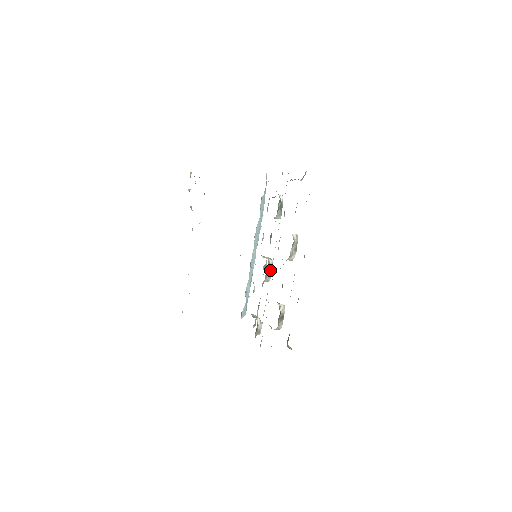
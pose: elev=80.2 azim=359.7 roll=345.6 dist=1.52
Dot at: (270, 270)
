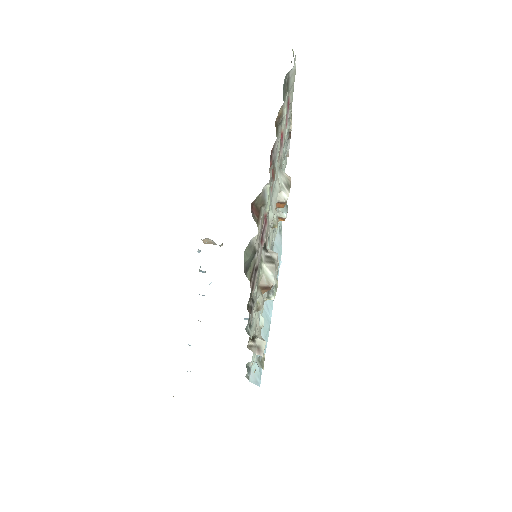
Dot at: occluded
